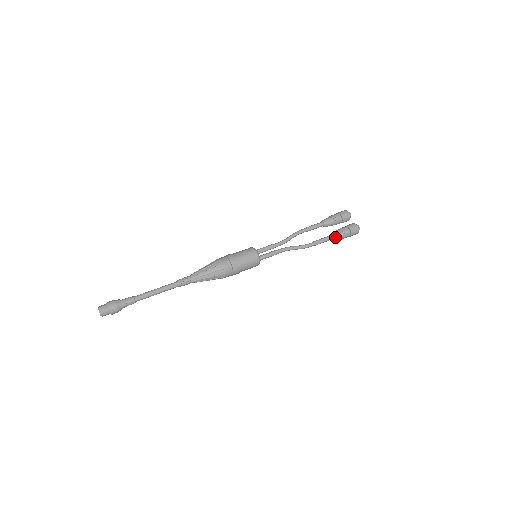
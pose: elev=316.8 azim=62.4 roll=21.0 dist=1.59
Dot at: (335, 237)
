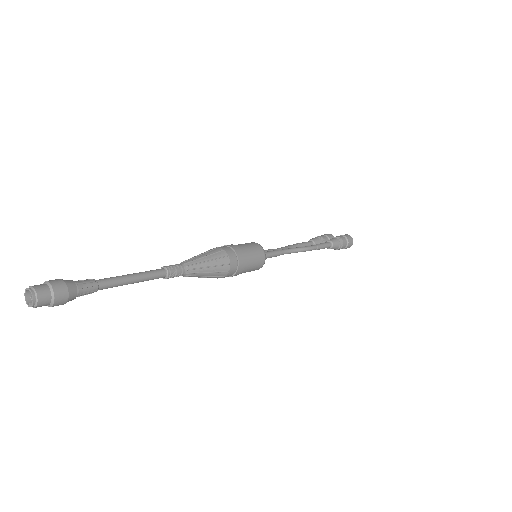
Dot at: (333, 241)
